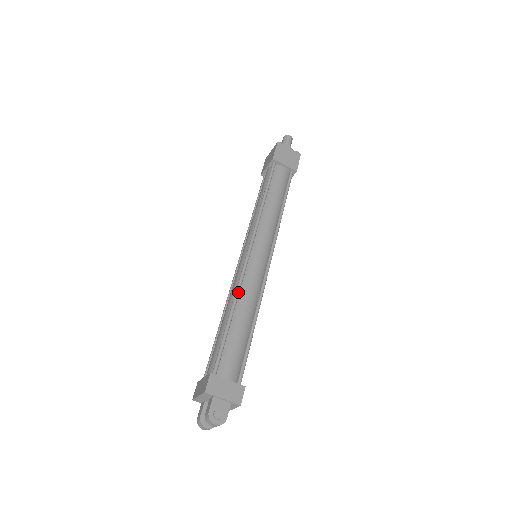
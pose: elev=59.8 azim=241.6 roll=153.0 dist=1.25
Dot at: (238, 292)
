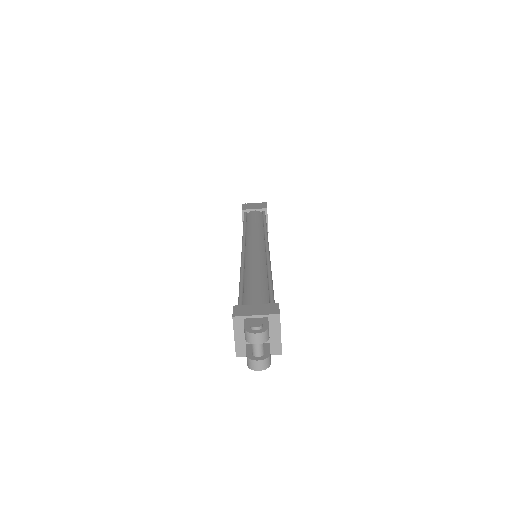
Dot at: (242, 265)
